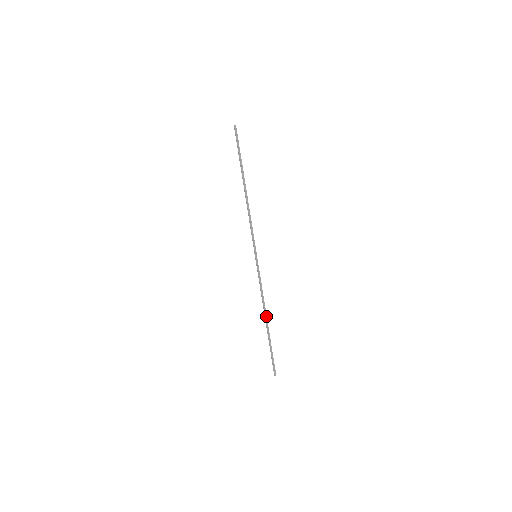
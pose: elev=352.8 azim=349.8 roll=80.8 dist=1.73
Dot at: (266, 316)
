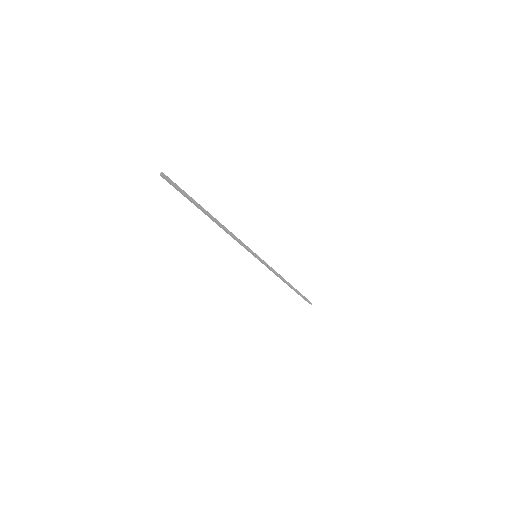
Dot at: (287, 282)
